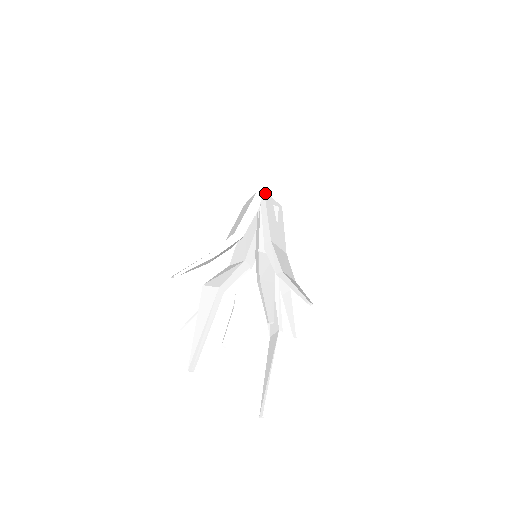
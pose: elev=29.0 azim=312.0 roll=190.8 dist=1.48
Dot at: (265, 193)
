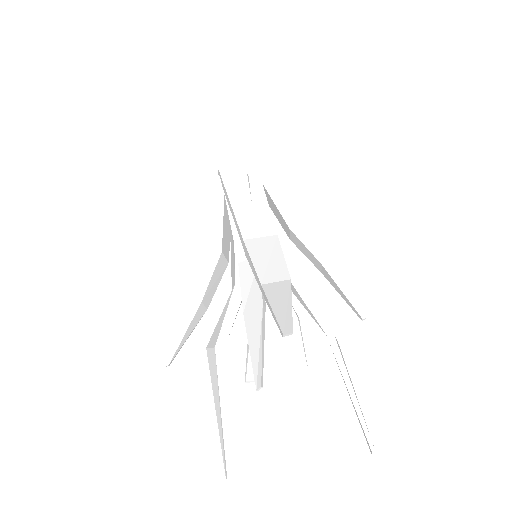
Dot at: (221, 172)
